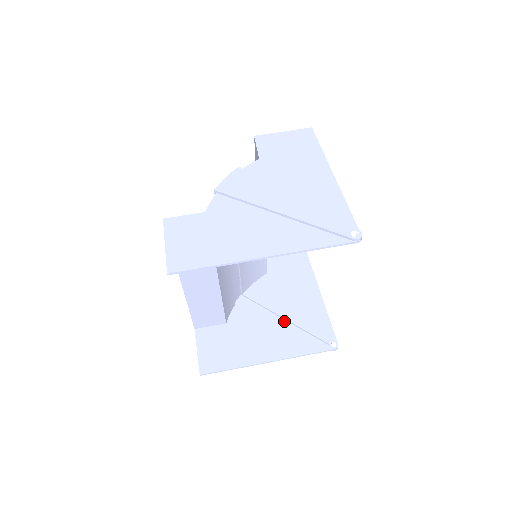
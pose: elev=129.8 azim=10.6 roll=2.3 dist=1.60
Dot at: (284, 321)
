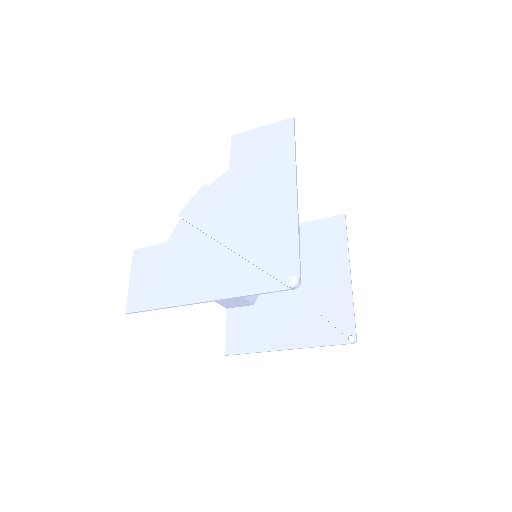
Dot at: (308, 306)
